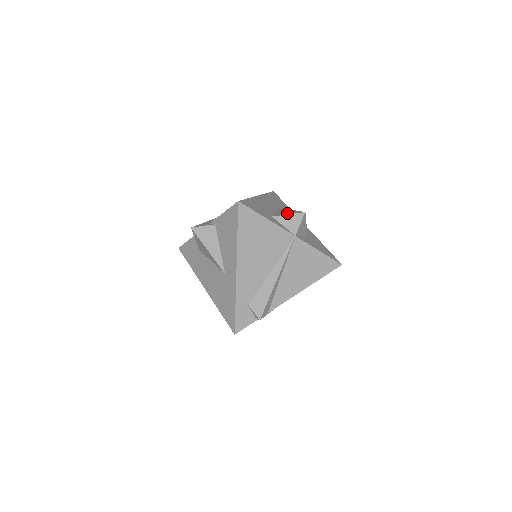
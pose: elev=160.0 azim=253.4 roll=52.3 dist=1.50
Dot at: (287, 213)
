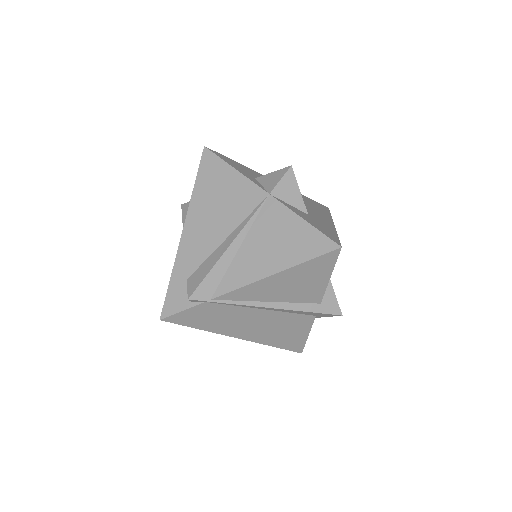
Dot at: occluded
